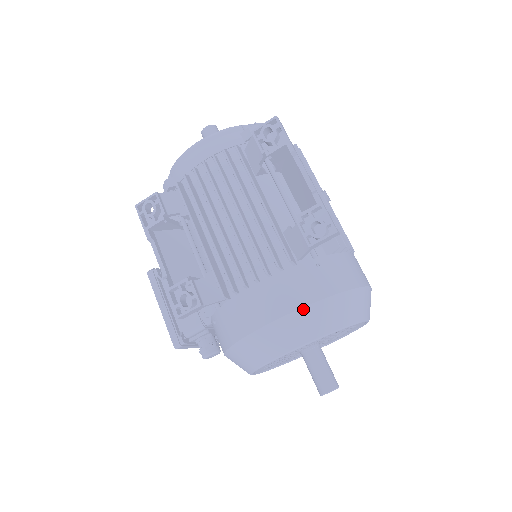
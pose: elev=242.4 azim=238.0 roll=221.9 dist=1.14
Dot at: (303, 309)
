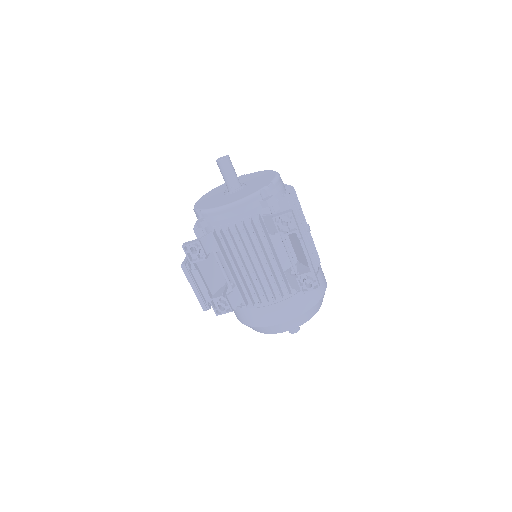
Dot at: (294, 319)
